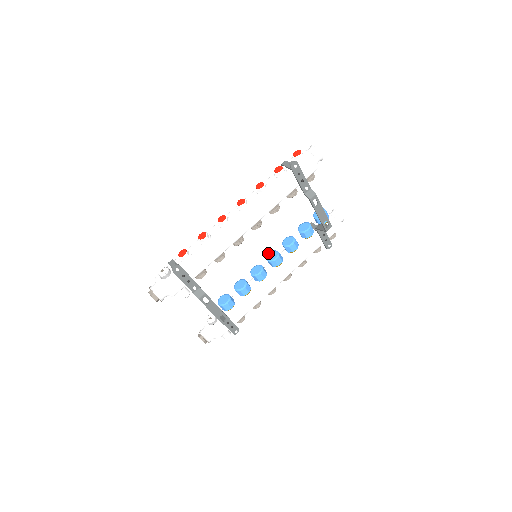
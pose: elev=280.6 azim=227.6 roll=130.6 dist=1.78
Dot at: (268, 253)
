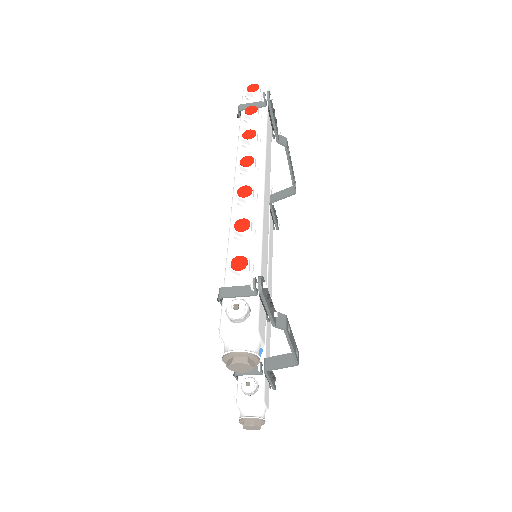
Dot at: occluded
